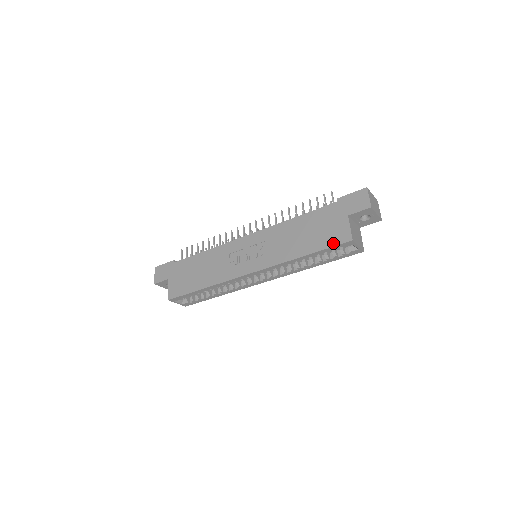
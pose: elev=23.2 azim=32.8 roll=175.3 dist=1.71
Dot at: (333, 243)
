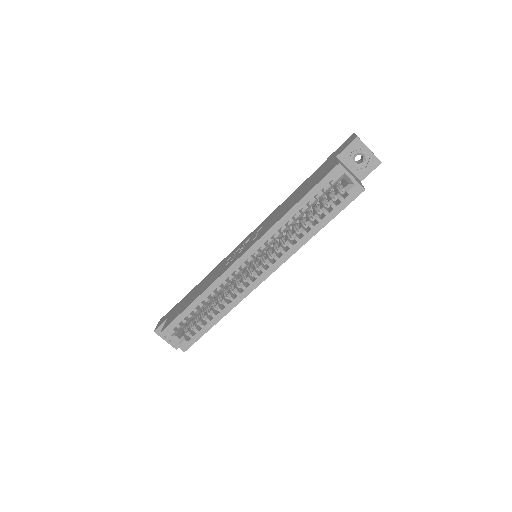
Dot at: (321, 178)
